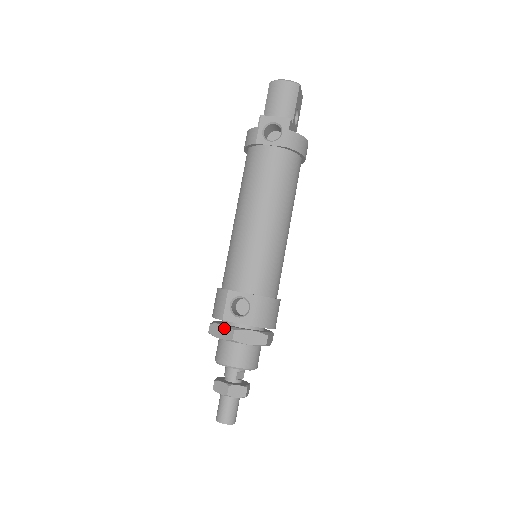
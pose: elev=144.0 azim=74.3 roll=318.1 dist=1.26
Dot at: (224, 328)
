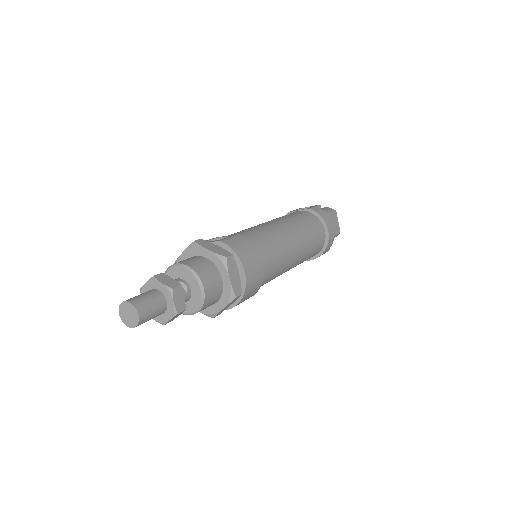
Dot at: occluded
